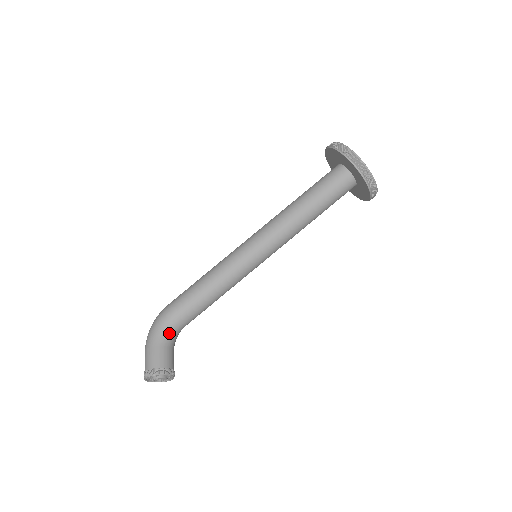
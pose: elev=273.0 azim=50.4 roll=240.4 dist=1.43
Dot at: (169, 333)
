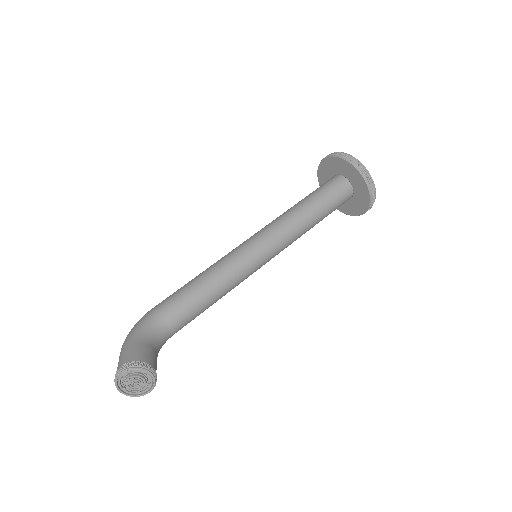
Dot at: (153, 331)
